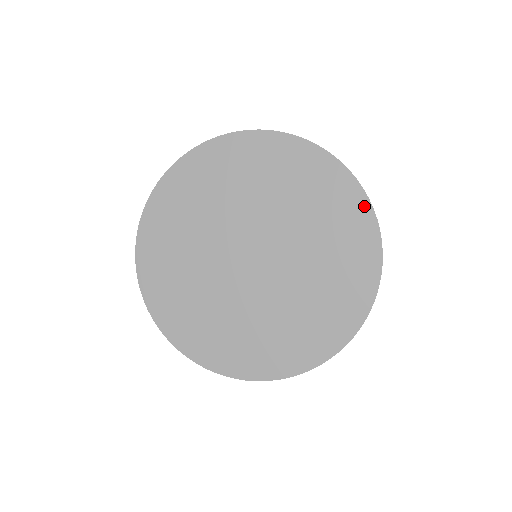
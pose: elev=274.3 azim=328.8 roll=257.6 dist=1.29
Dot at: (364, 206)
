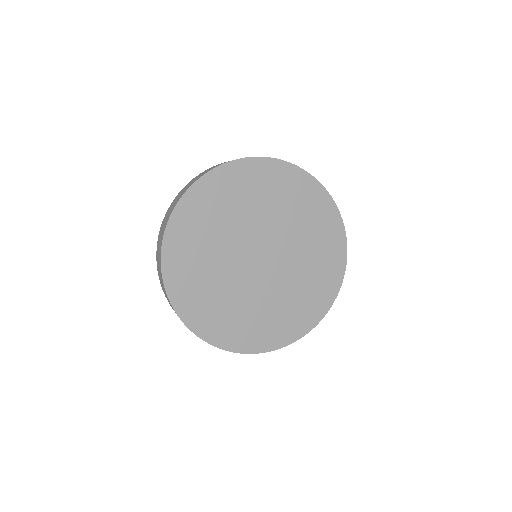
Dot at: (341, 268)
